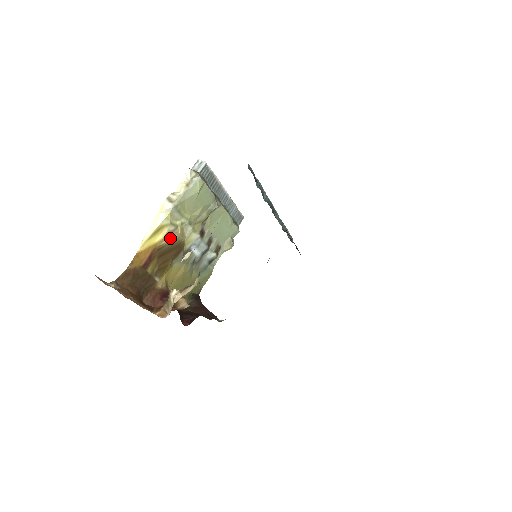
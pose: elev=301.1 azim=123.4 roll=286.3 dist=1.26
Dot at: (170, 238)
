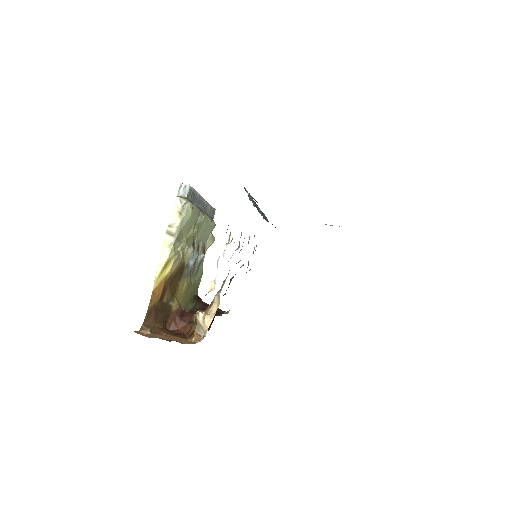
Dot at: (176, 265)
